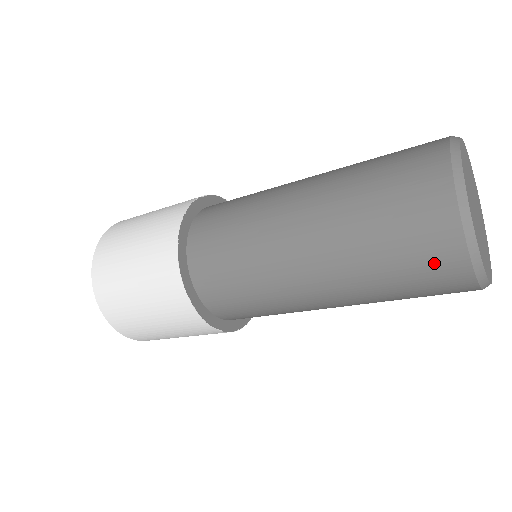
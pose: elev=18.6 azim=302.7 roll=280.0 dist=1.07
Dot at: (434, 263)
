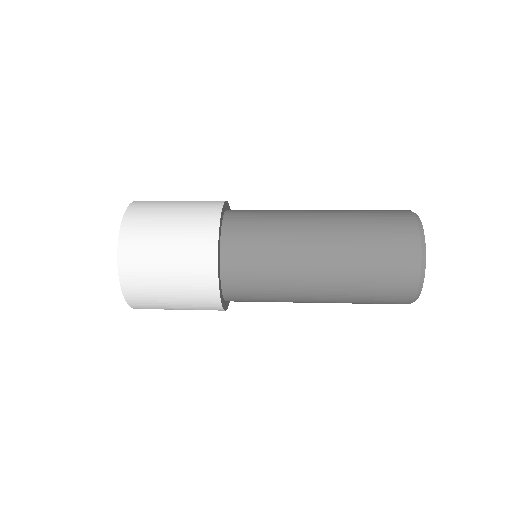
Dot at: occluded
